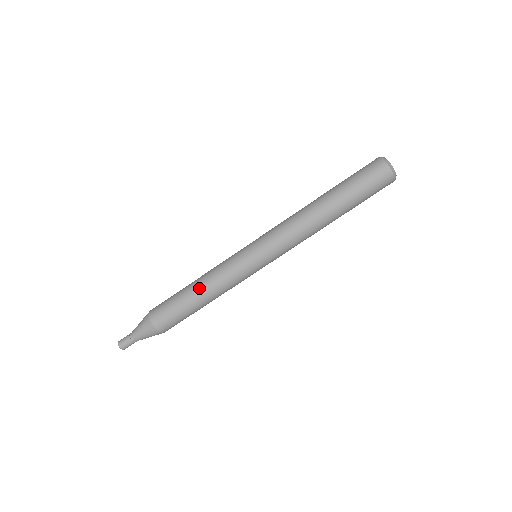
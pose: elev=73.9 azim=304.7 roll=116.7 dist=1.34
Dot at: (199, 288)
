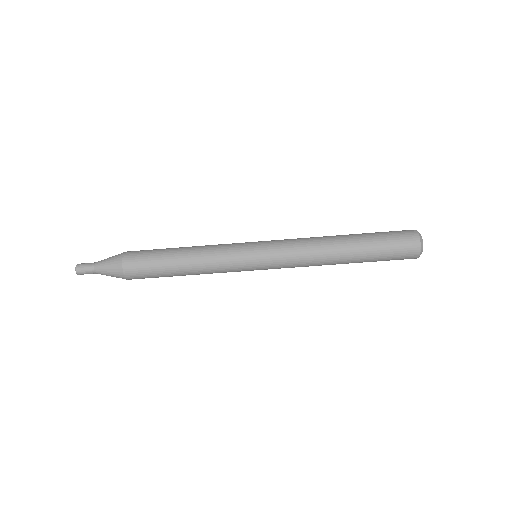
Dot at: (187, 263)
